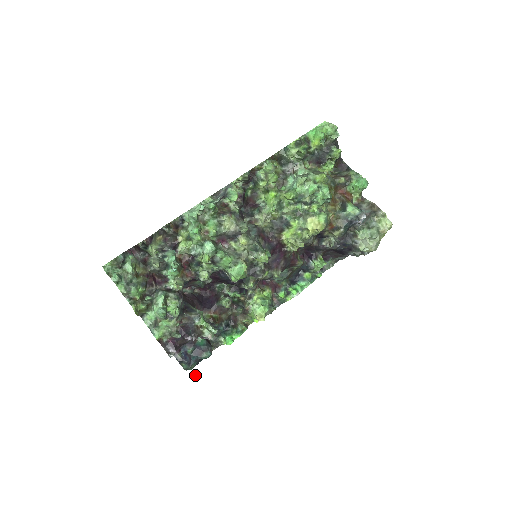
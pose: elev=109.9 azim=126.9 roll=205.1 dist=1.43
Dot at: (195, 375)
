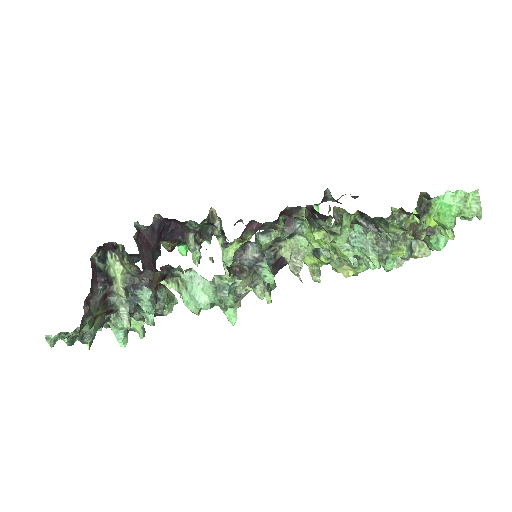
Dot at: occluded
